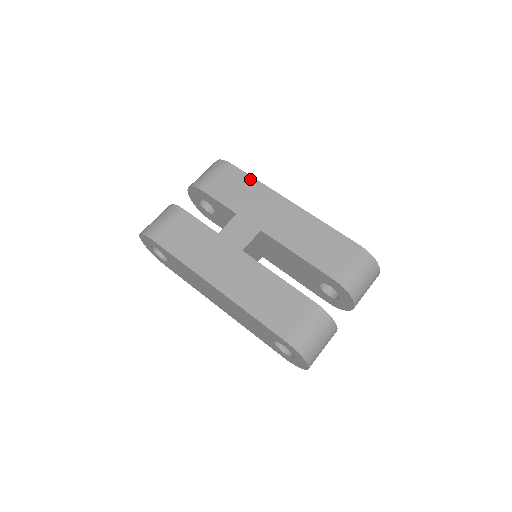
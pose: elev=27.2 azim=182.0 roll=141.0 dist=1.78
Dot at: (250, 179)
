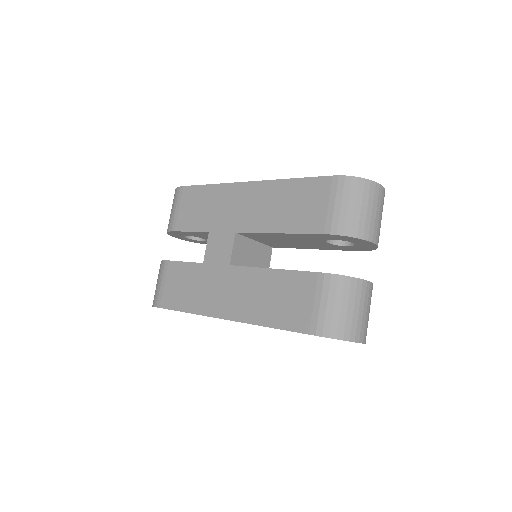
Dot at: (204, 188)
